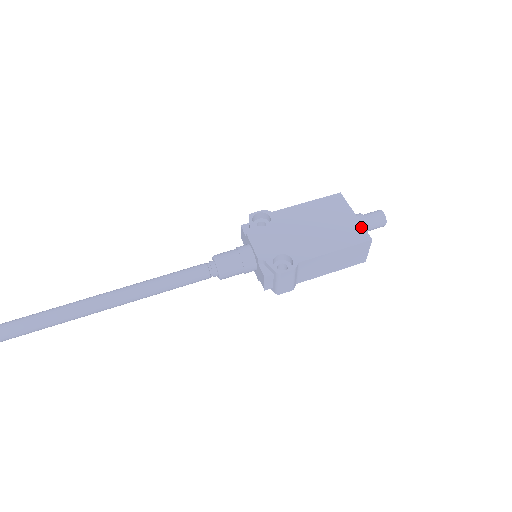
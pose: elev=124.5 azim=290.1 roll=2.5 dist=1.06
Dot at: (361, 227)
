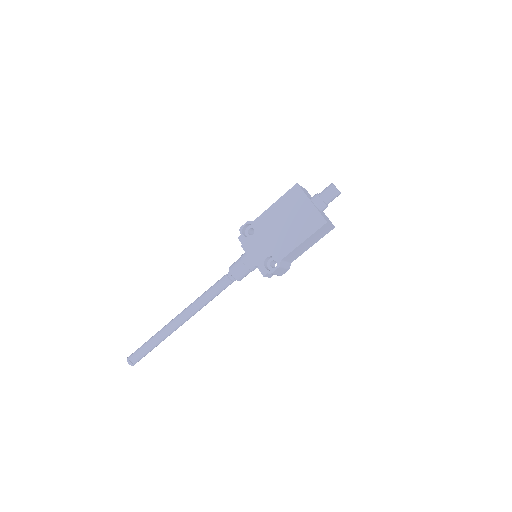
Dot at: (317, 213)
